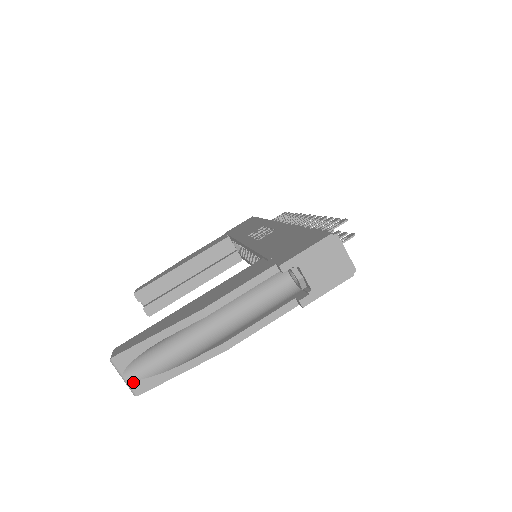
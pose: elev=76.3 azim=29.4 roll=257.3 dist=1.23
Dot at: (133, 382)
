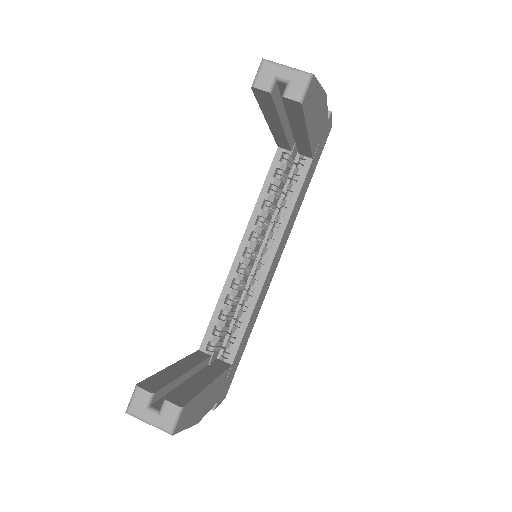
Dot at: (298, 70)
